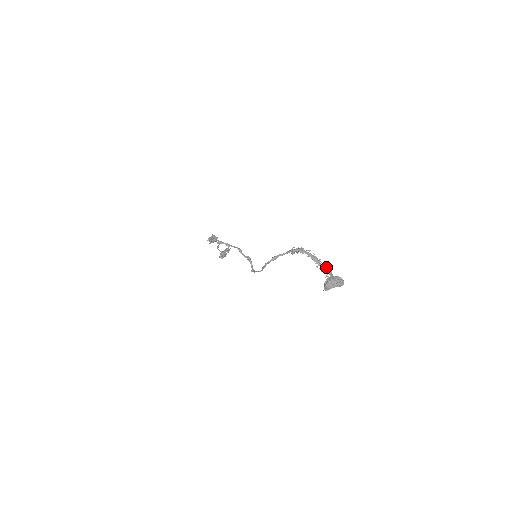
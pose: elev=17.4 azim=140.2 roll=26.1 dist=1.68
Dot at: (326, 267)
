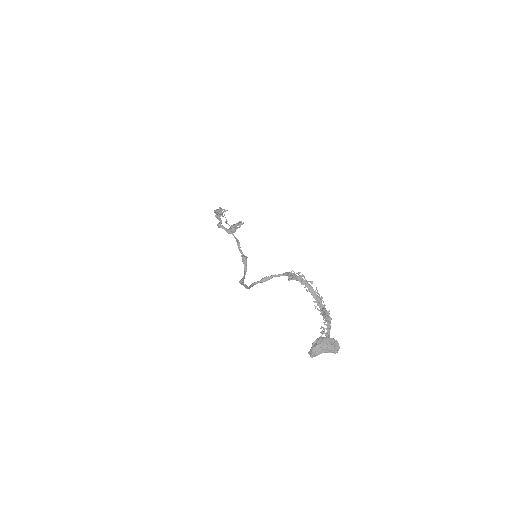
Dot at: (327, 311)
